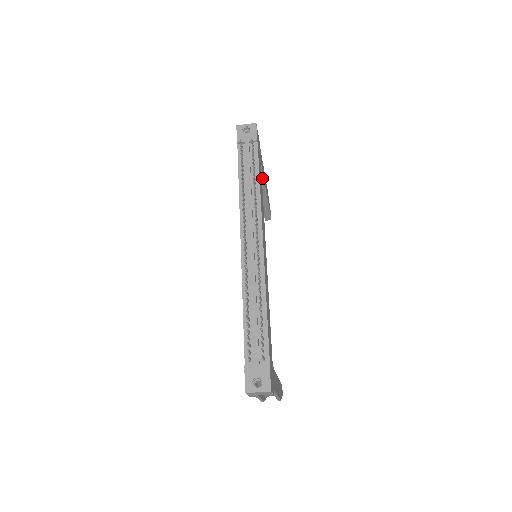
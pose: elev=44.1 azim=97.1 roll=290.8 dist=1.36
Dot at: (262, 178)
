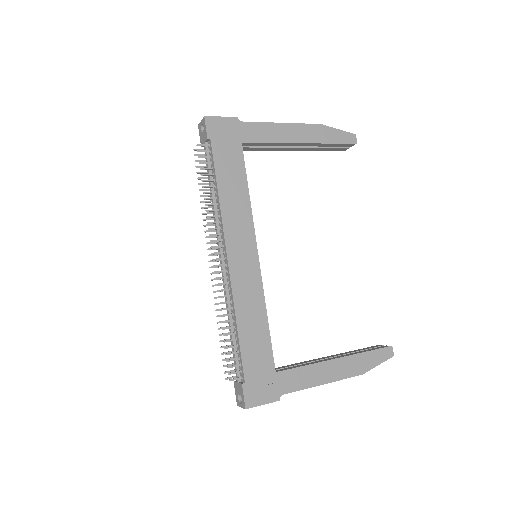
Dot at: (270, 143)
